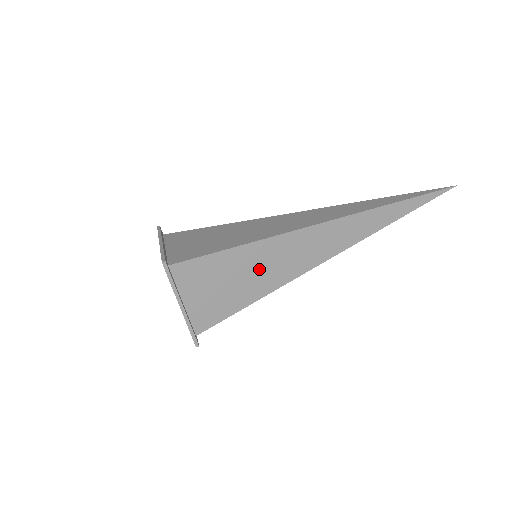
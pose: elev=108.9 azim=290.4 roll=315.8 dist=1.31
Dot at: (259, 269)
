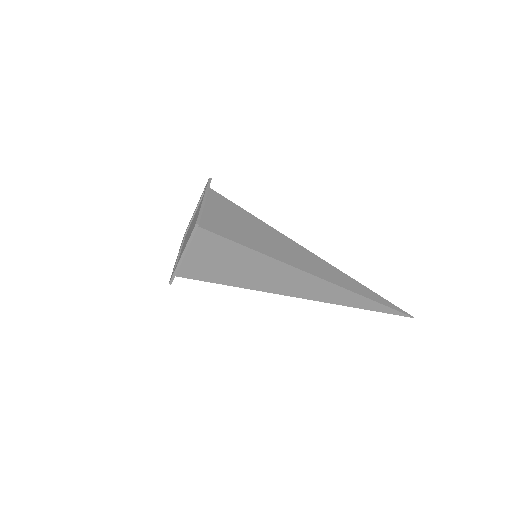
Dot at: (251, 271)
